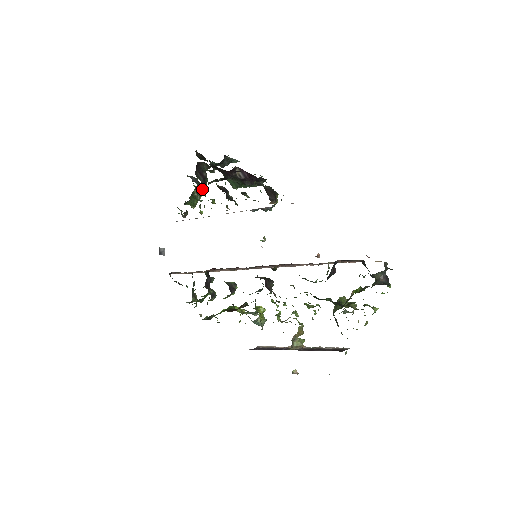
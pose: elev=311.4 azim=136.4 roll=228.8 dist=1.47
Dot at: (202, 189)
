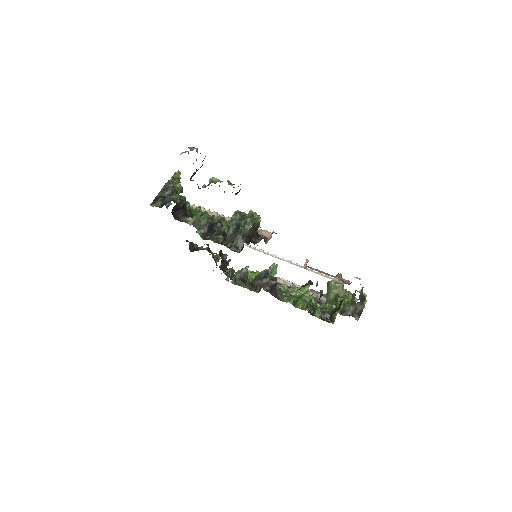
Dot at: (185, 210)
